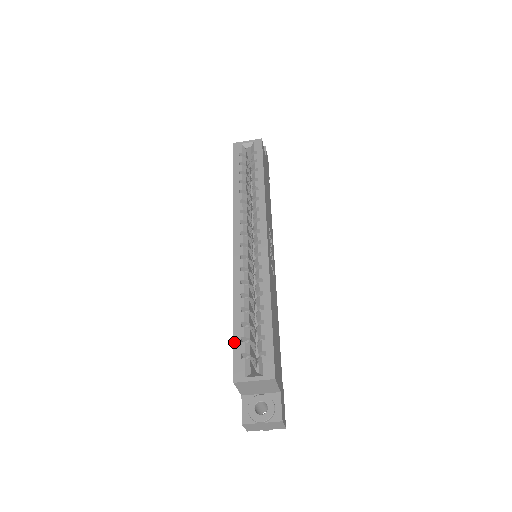
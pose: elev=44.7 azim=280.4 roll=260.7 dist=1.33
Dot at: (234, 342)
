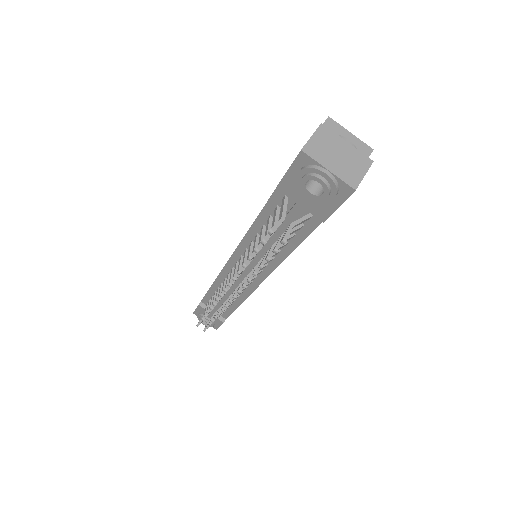
Dot at: occluded
